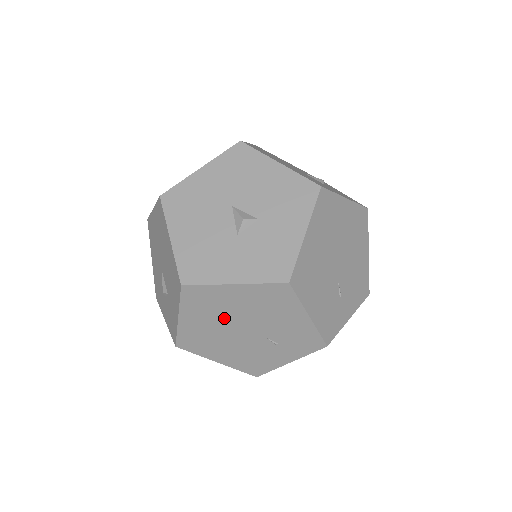
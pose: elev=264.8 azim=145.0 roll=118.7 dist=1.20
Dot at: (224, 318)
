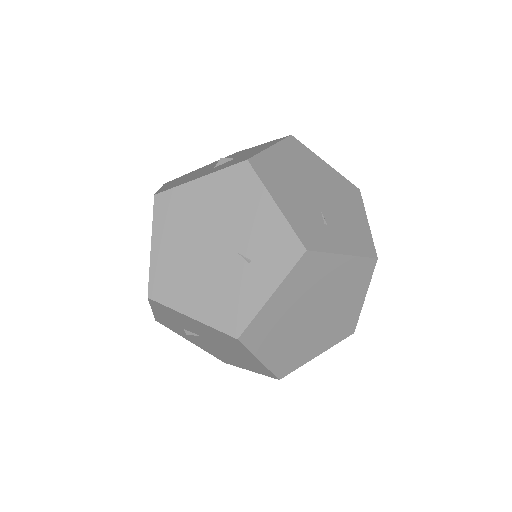
Dot at: (193, 232)
